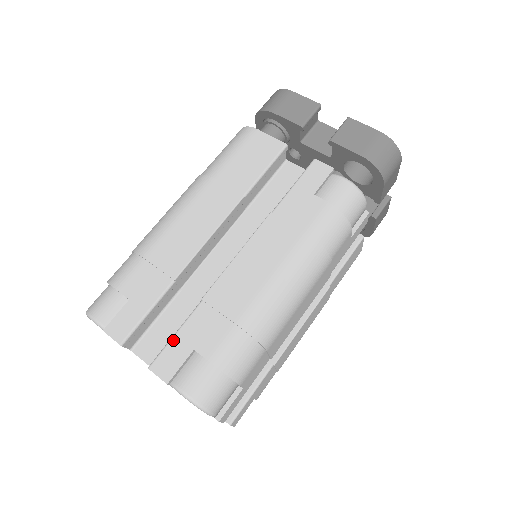
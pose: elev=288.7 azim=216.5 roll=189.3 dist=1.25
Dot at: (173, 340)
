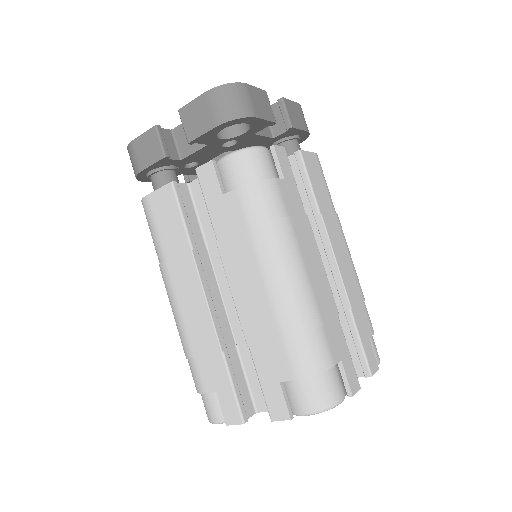
Dot at: (263, 390)
